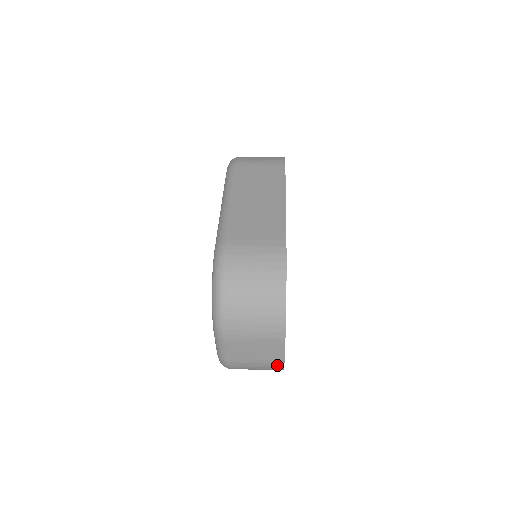
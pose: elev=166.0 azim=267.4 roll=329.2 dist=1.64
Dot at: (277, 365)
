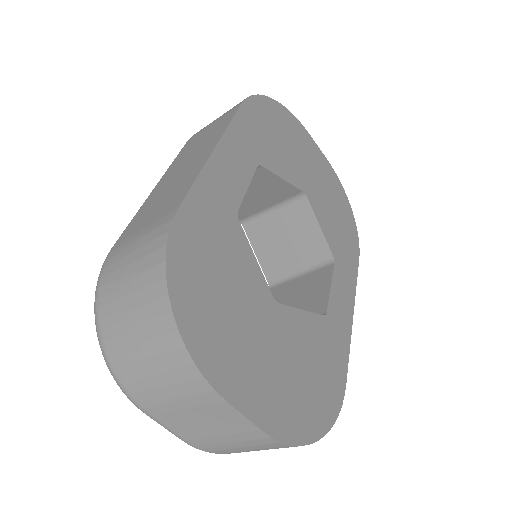
Dot at: (265, 440)
